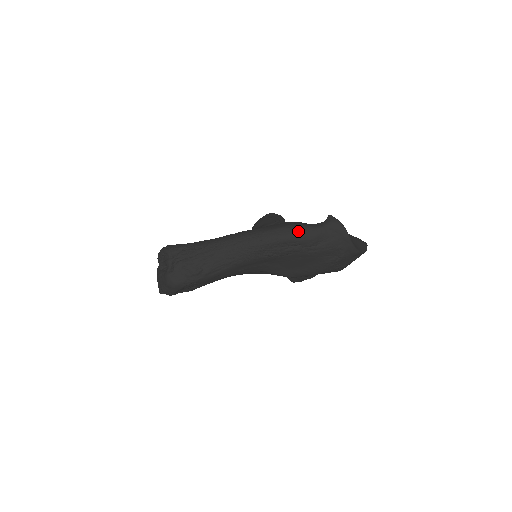
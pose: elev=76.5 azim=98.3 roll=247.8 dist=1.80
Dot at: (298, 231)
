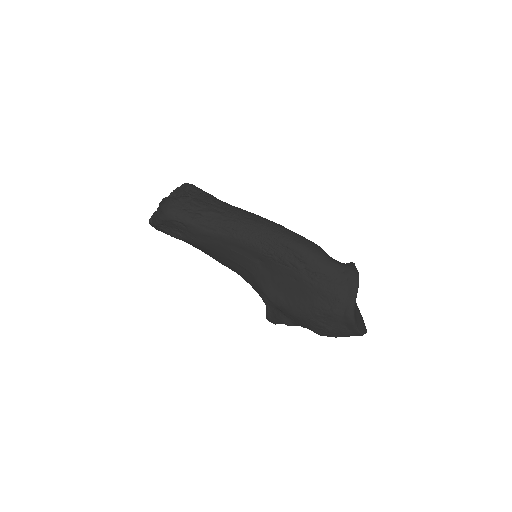
Dot at: (313, 249)
